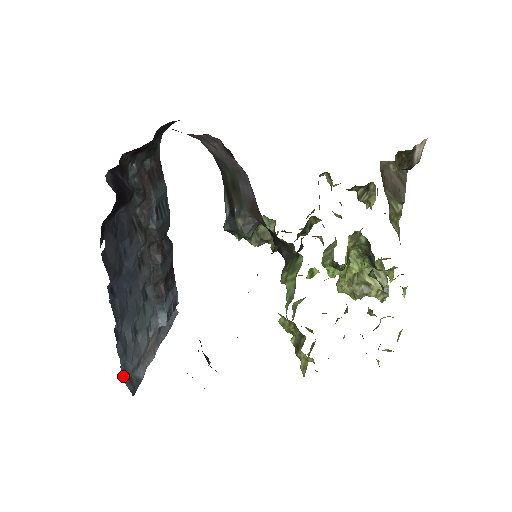
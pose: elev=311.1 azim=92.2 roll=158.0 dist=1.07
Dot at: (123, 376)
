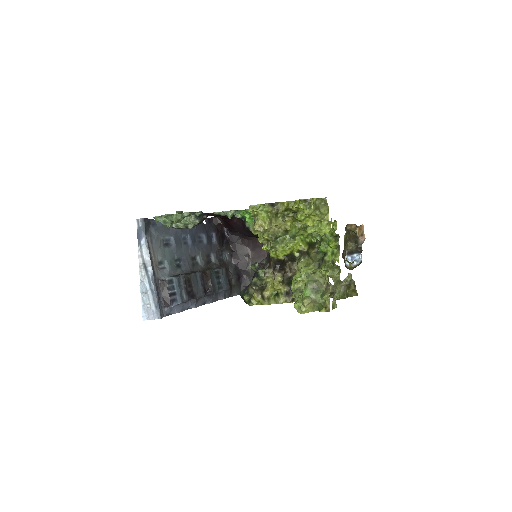
Dot at: (151, 221)
